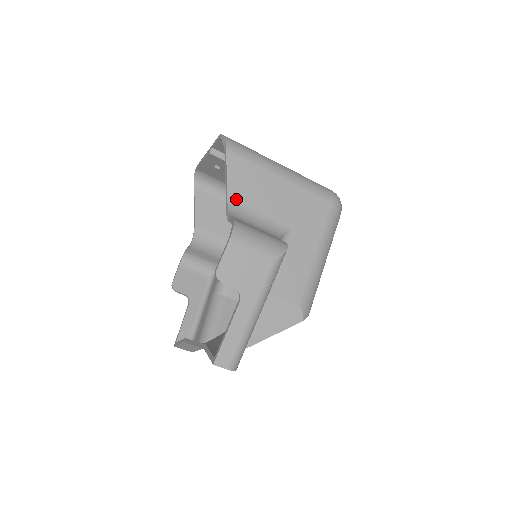
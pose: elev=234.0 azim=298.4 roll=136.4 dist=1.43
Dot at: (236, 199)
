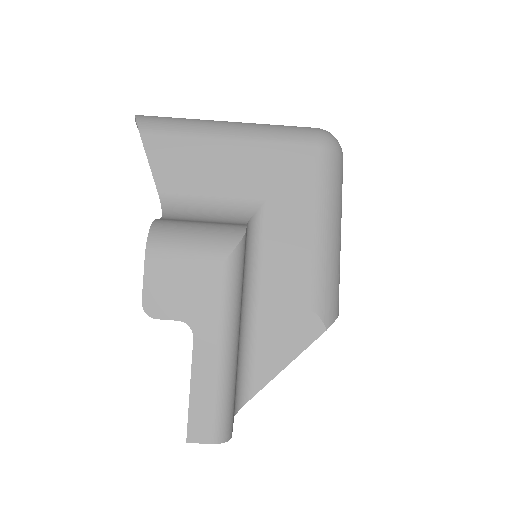
Dot at: (171, 191)
